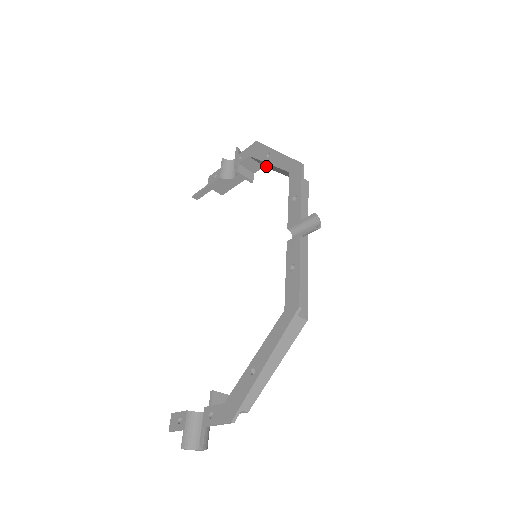
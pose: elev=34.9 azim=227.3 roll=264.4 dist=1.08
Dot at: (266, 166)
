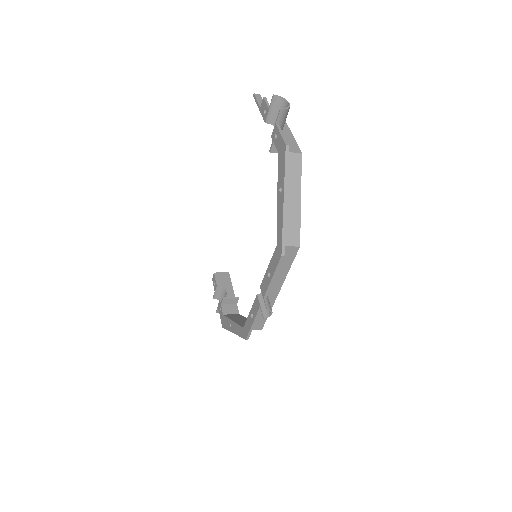
Dot at: (294, 169)
